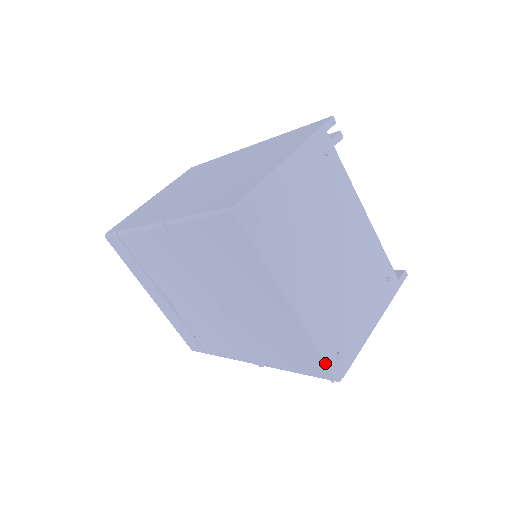
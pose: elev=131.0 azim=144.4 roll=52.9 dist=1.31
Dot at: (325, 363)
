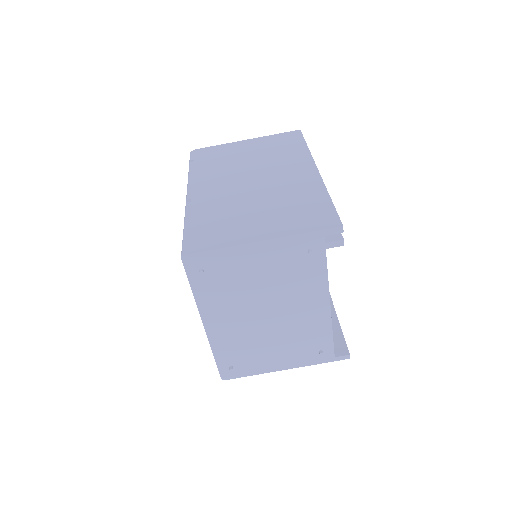
Dot at: (217, 365)
